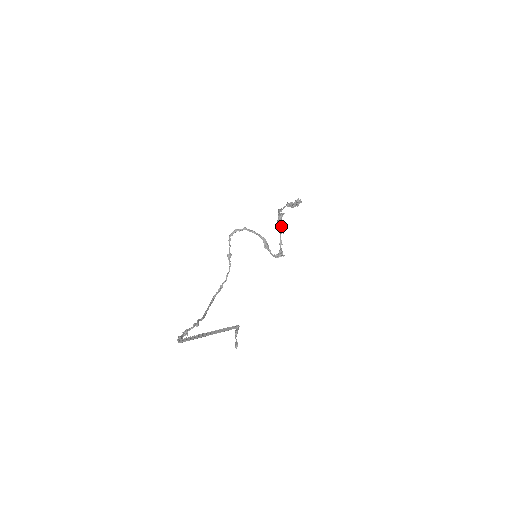
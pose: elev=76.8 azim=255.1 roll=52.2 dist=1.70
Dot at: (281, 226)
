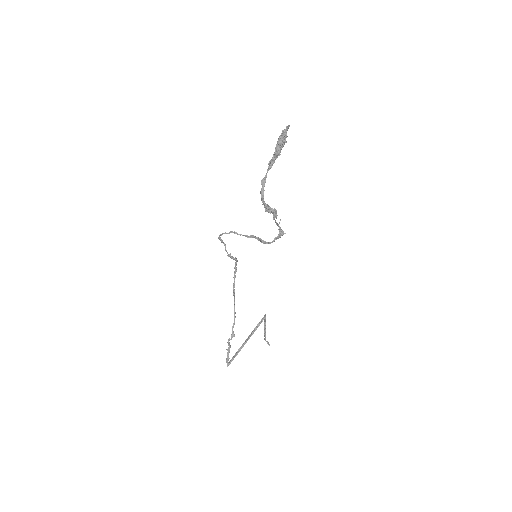
Dot at: (271, 211)
